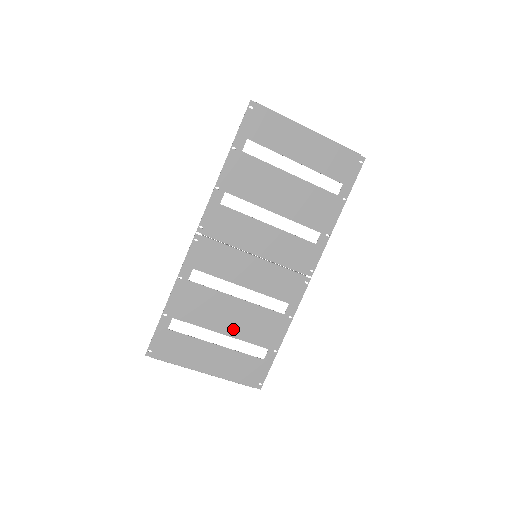
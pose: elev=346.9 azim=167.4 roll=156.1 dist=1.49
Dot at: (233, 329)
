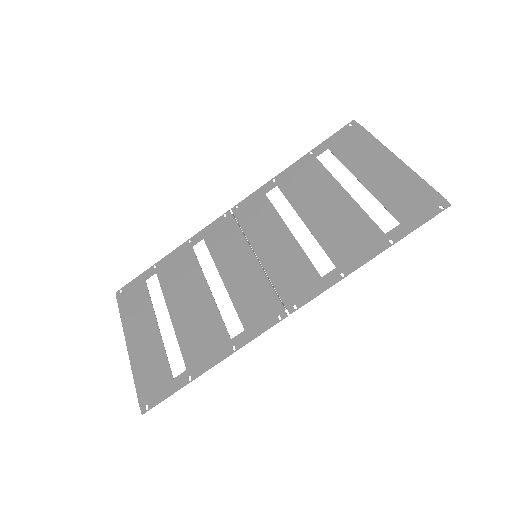
Dot at: (181, 319)
